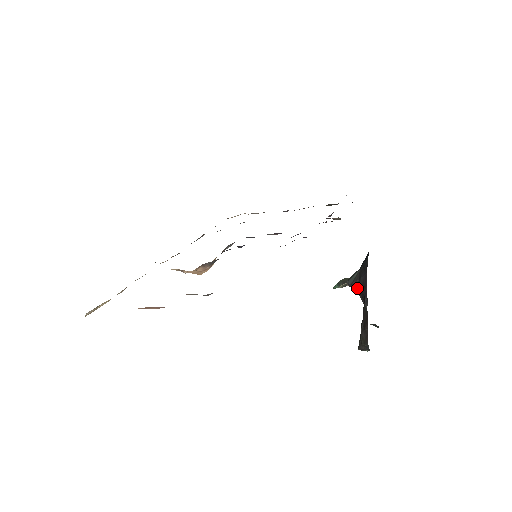
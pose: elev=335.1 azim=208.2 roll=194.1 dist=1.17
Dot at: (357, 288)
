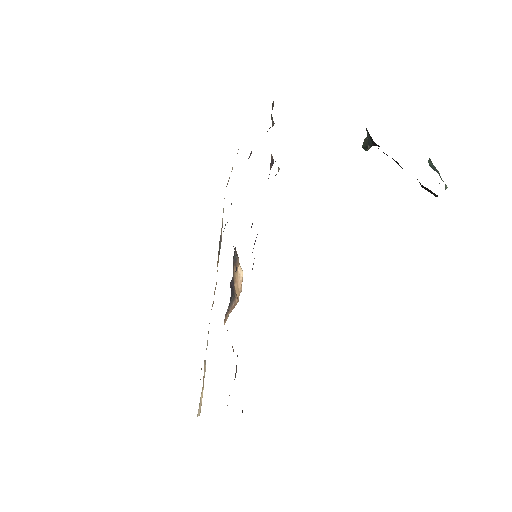
Dot at: occluded
